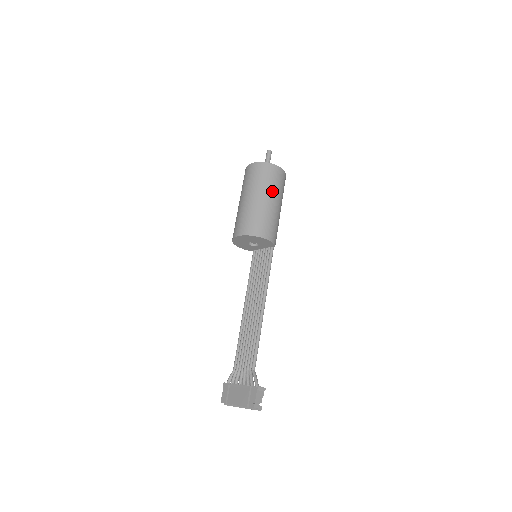
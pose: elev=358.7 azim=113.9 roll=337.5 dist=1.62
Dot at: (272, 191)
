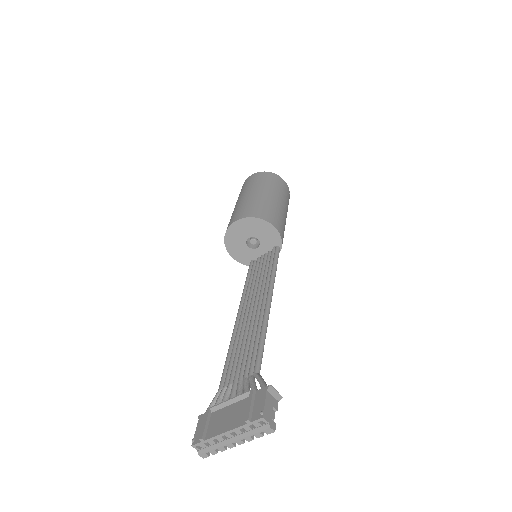
Dot at: (277, 192)
